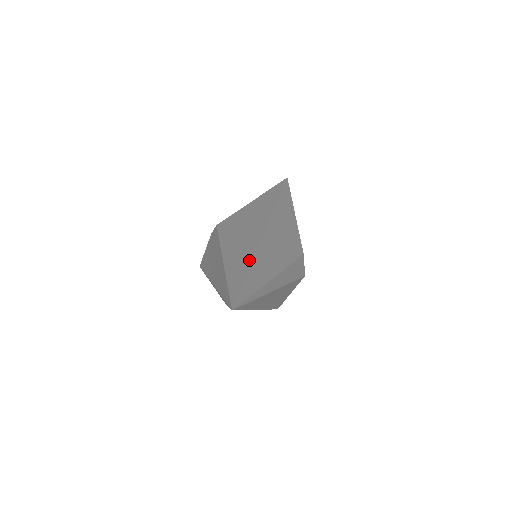
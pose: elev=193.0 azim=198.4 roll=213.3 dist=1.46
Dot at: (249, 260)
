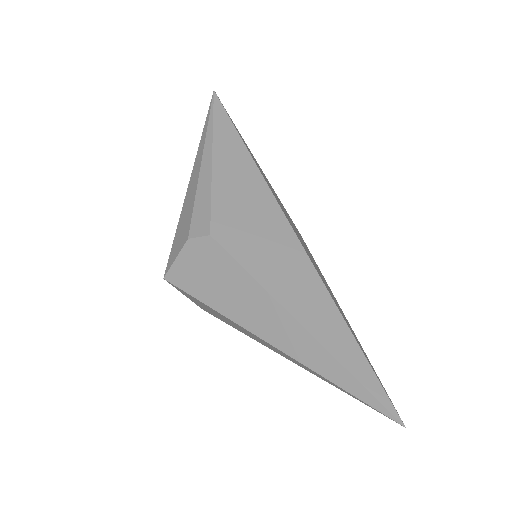
Dot at: (340, 321)
